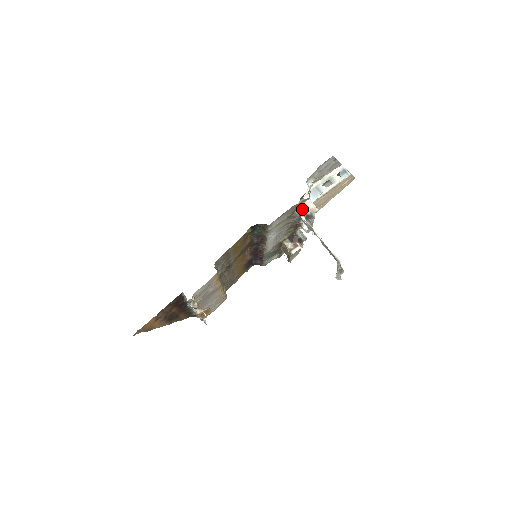
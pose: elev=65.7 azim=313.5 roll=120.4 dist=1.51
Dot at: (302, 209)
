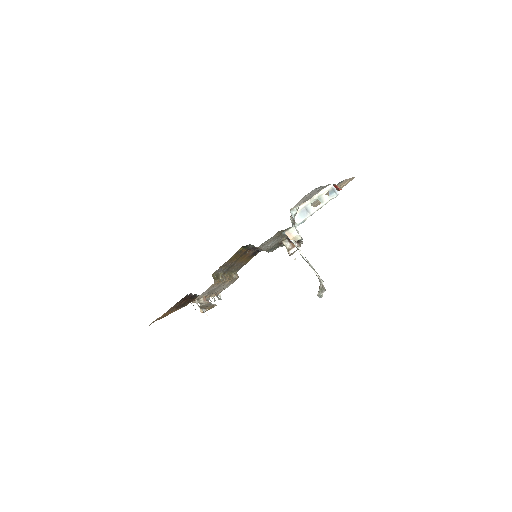
Dot at: occluded
